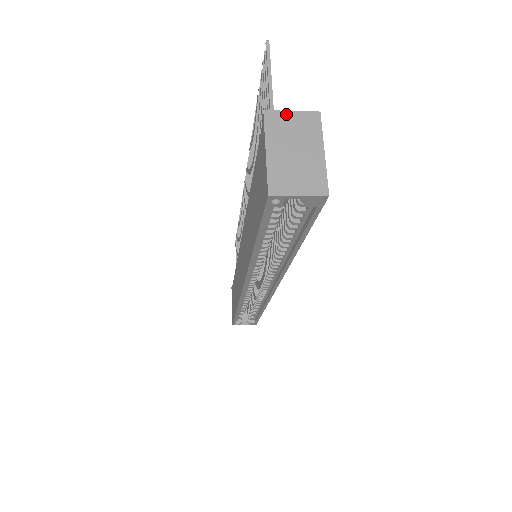
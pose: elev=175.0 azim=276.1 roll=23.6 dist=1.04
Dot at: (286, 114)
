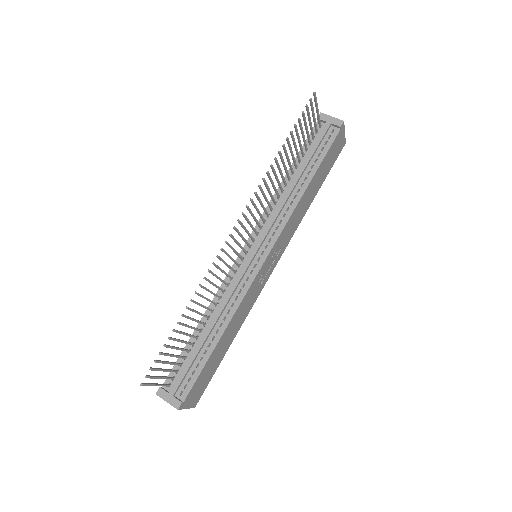
Dot at: (165, 400)
